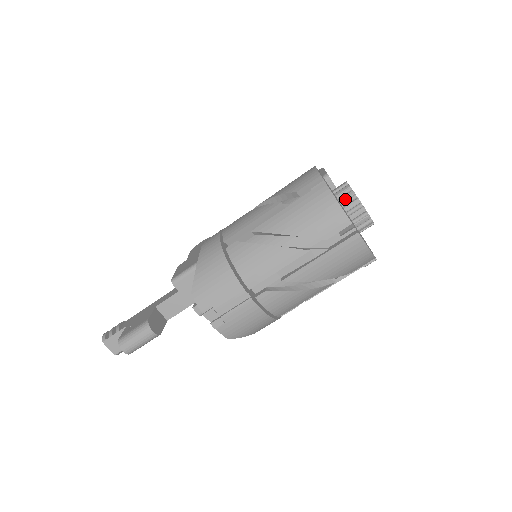
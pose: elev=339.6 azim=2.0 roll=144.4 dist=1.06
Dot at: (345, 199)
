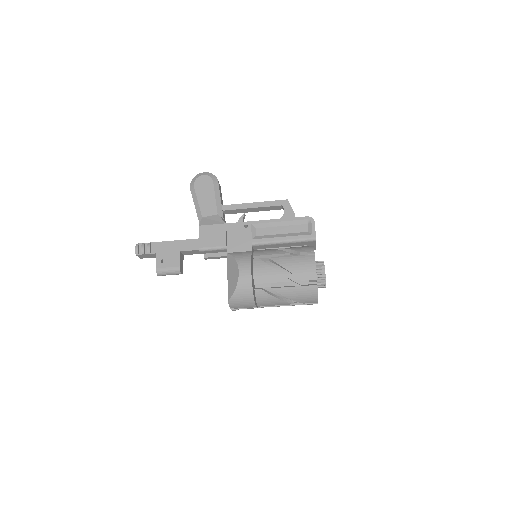
Dot at: (320, 282)
